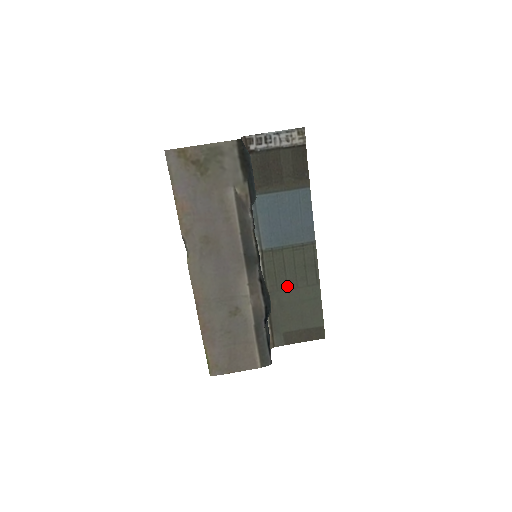
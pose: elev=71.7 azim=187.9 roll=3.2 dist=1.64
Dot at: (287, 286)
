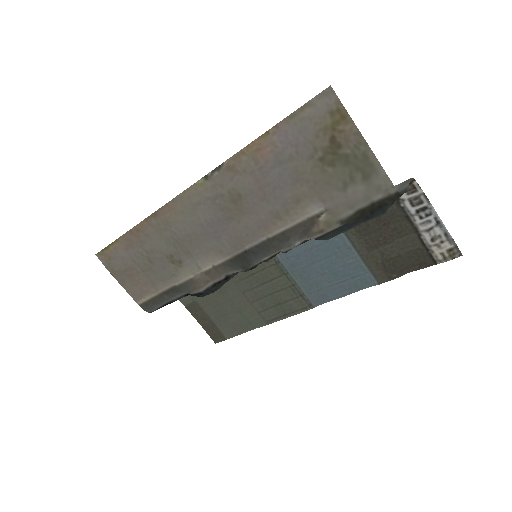
Dot at: (246, 291)
